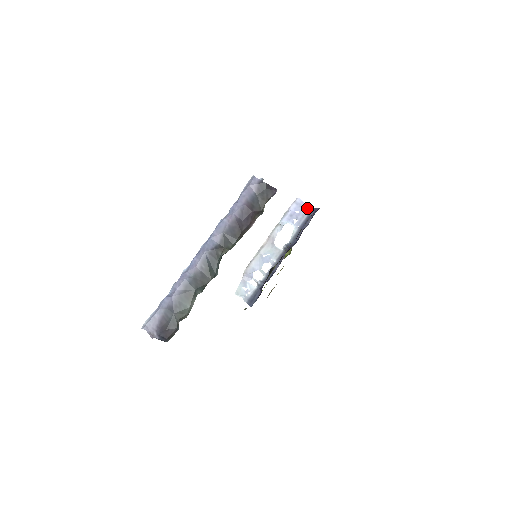
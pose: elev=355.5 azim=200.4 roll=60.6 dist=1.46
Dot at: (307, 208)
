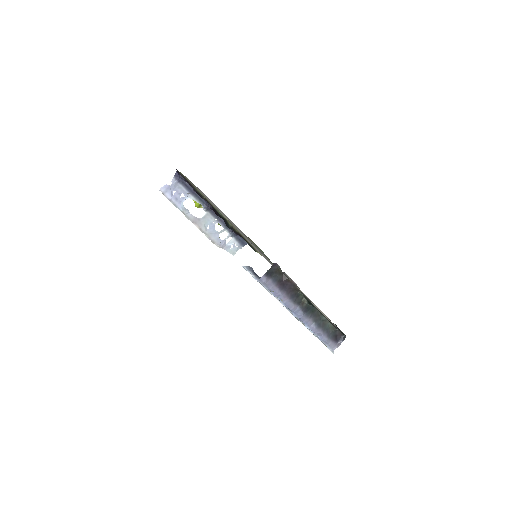
Dot at: (172, 183)
